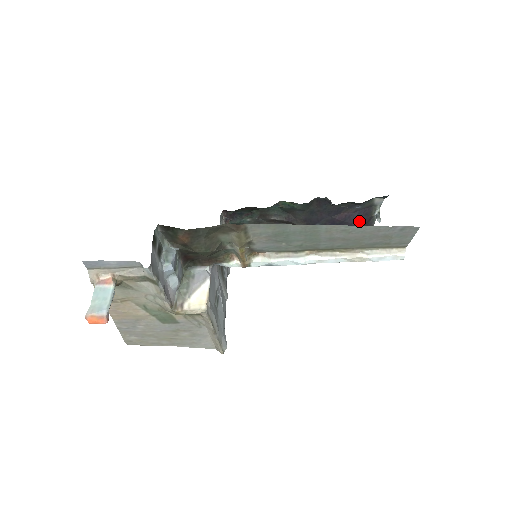
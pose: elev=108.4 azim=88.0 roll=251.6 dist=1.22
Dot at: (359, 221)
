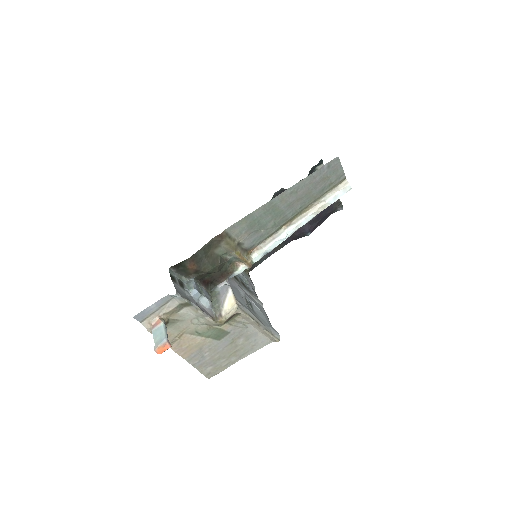
Dot at: occluded
